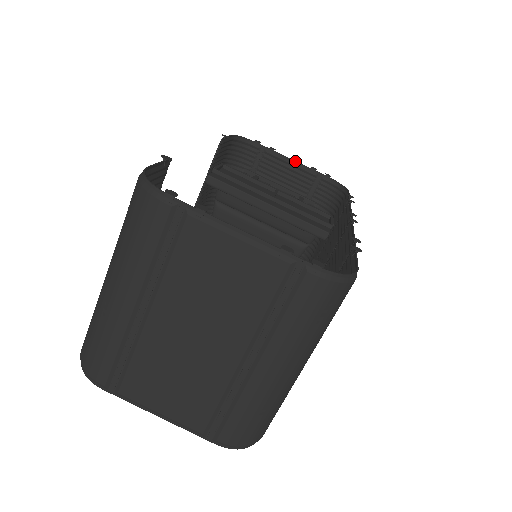
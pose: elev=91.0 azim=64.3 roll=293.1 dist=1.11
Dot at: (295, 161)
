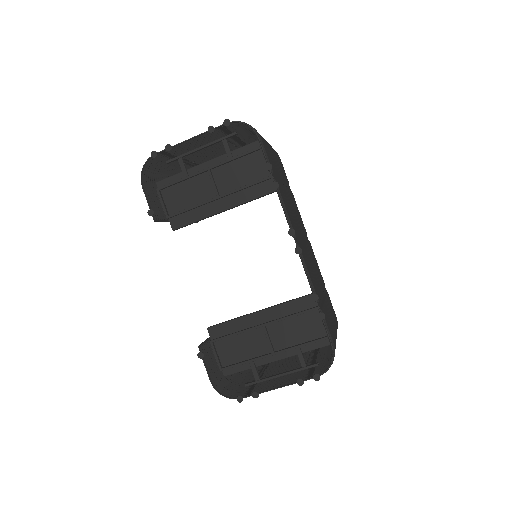
Dot at: (193, 138)
